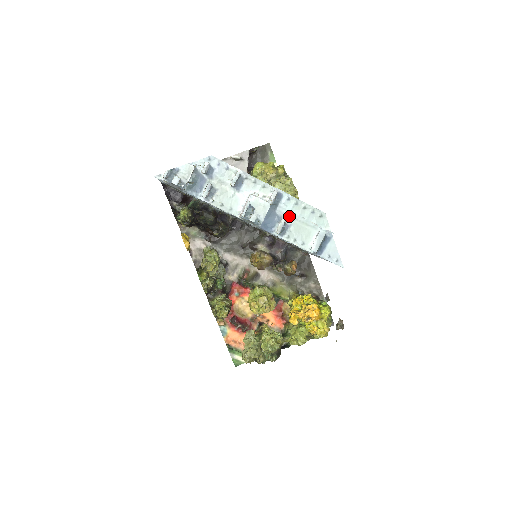
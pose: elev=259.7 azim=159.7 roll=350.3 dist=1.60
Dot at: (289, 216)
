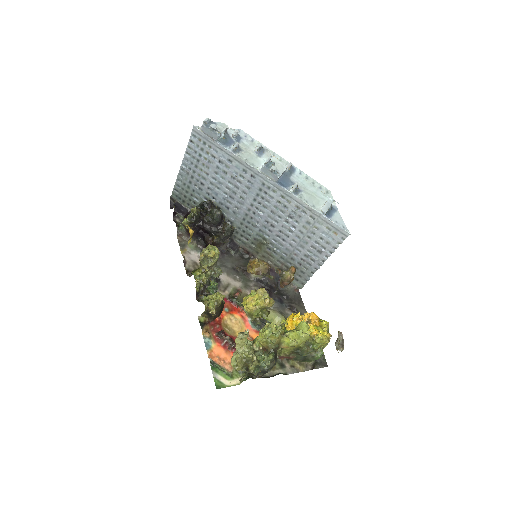
Dot at: (301, 185)
